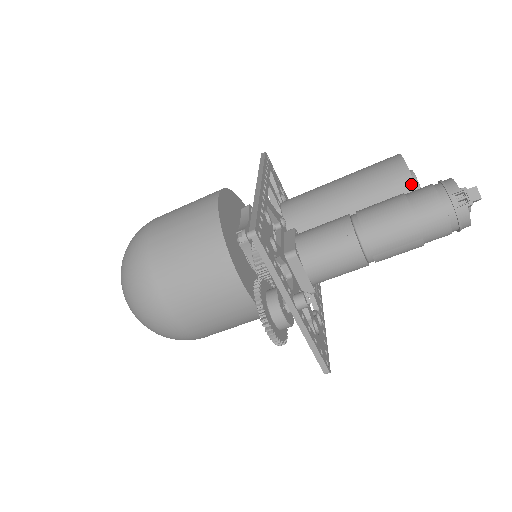
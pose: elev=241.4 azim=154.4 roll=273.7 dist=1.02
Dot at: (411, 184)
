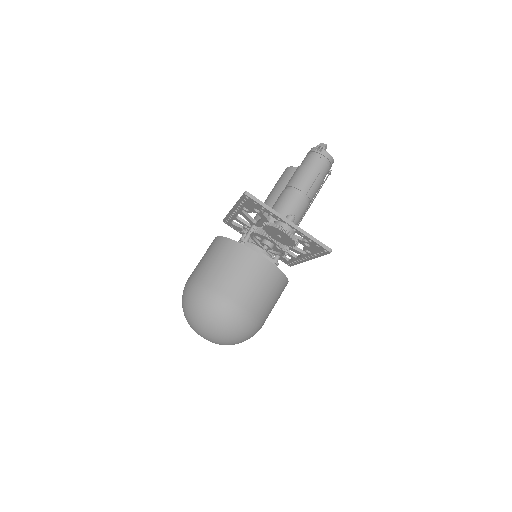
Dot at: occluded
